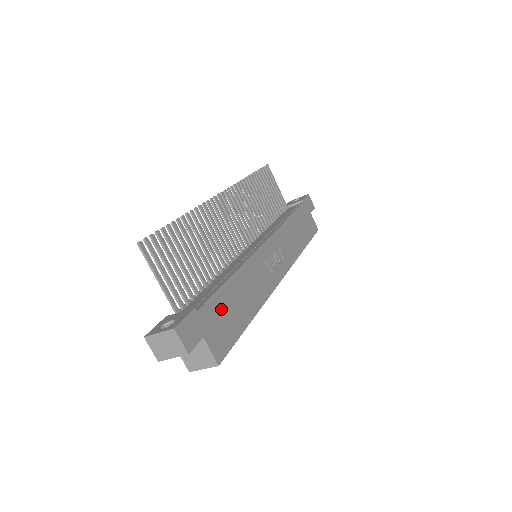
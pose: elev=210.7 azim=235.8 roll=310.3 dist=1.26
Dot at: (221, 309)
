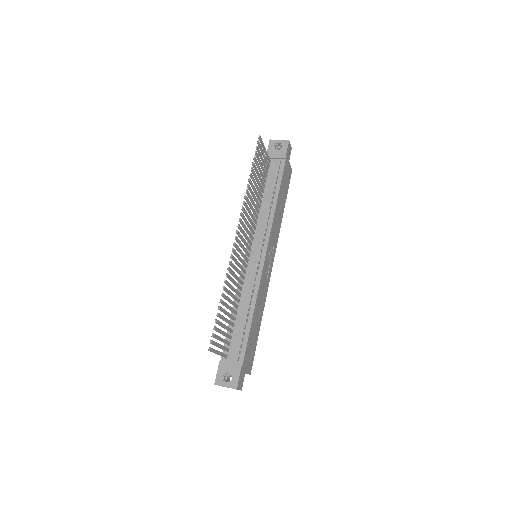
Dot at: (250, 344)
